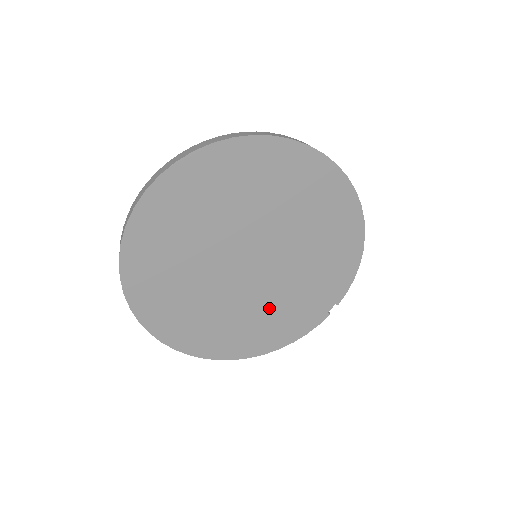
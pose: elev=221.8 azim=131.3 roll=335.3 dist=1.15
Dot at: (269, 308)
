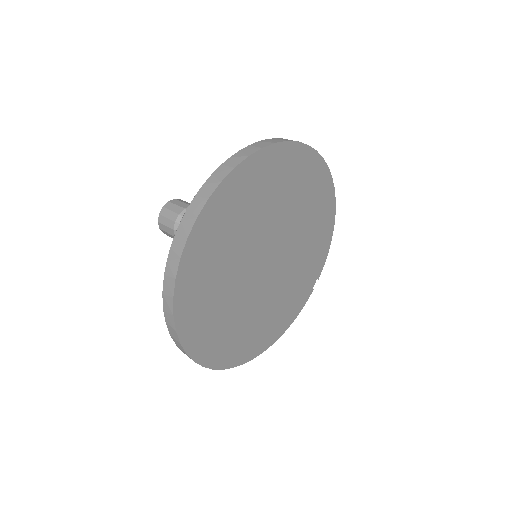
Dot at: (278, 300)
